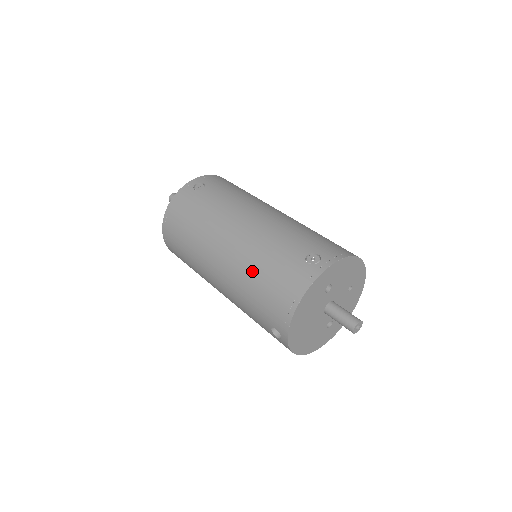
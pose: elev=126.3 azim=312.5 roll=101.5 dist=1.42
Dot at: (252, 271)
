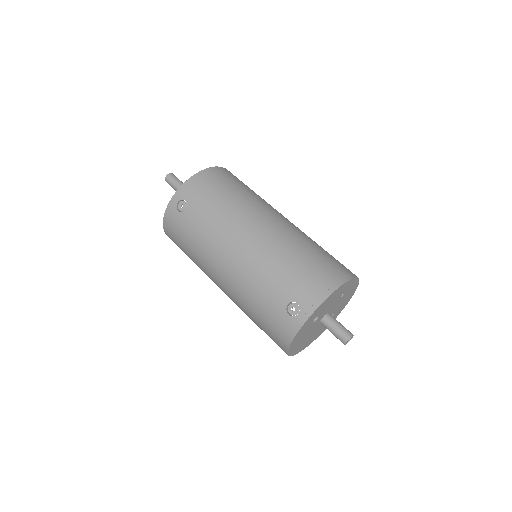
Dot at: (247, 309)
